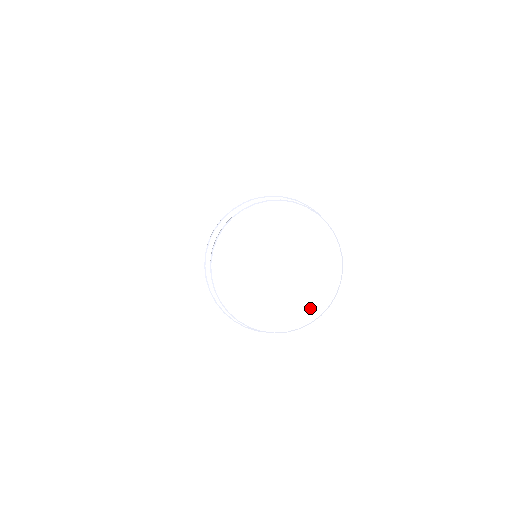
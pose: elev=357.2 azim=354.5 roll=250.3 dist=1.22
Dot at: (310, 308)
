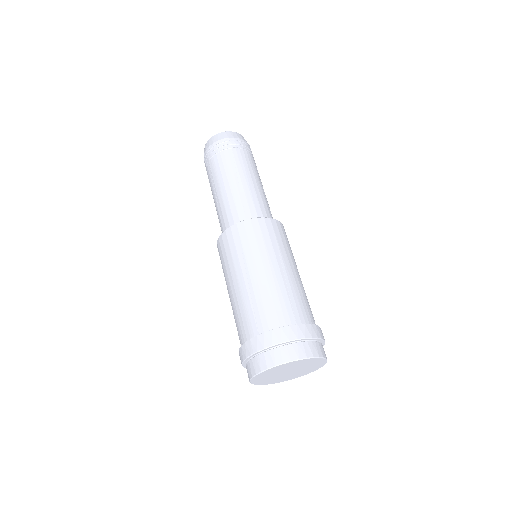
Dot at: (315, 369)
